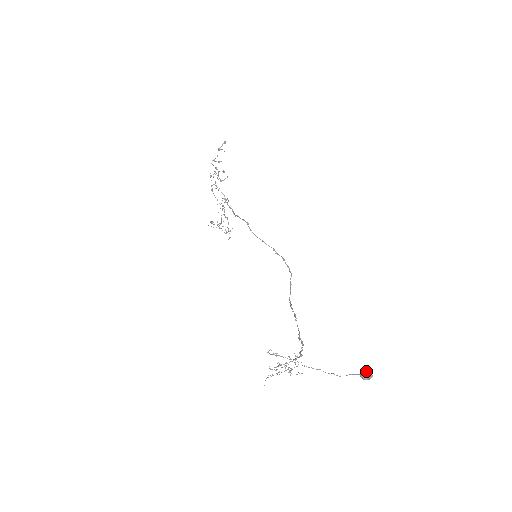
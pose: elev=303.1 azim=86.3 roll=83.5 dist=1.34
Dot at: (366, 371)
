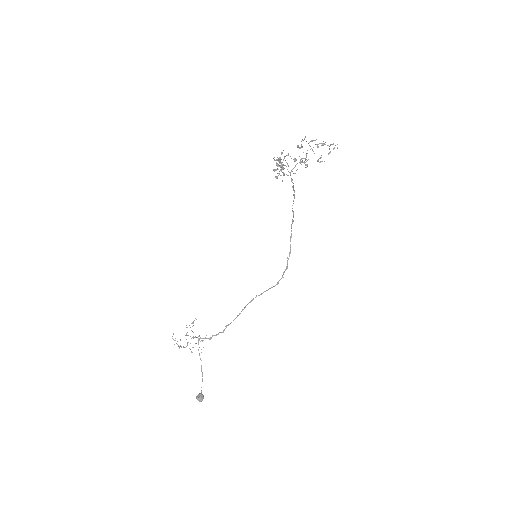
Dot at: (198, 399)
